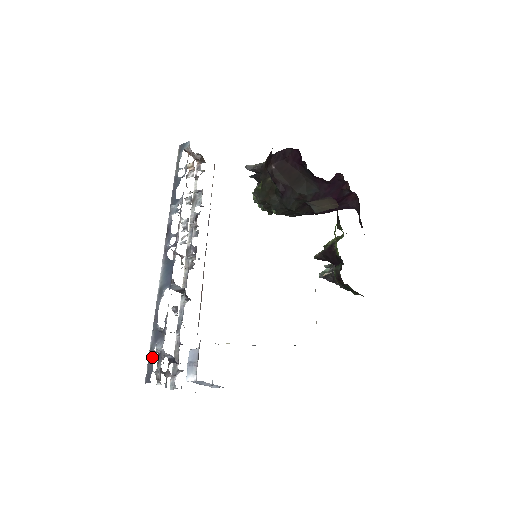
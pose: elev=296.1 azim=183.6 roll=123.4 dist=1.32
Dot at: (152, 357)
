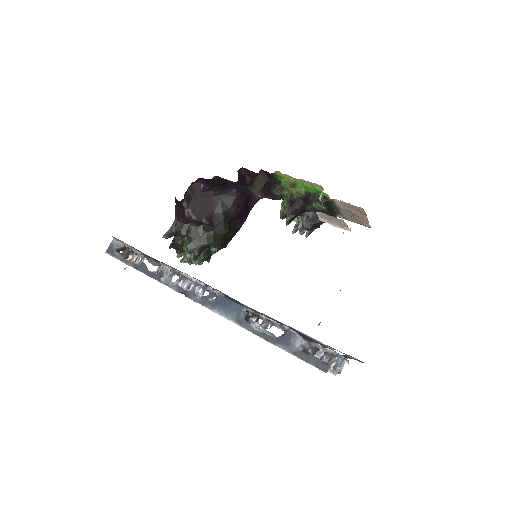
Dot at: (304, 354)
